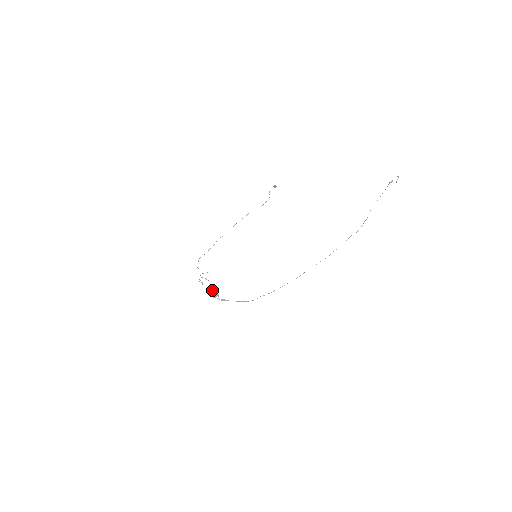
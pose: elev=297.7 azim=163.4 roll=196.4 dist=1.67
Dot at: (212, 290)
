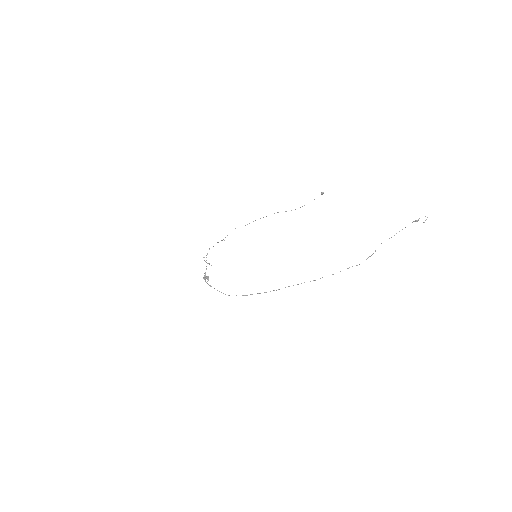
Dot at: (205, 273)
